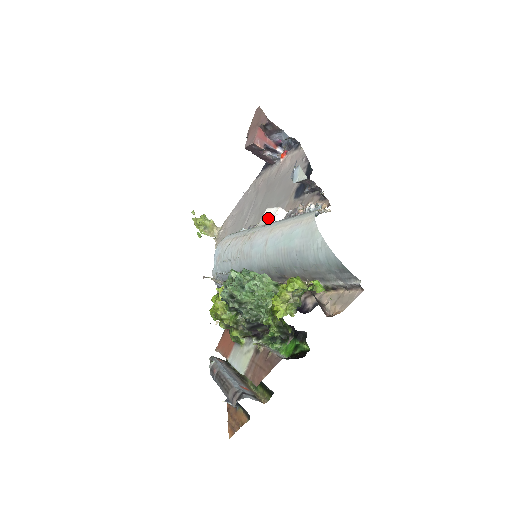
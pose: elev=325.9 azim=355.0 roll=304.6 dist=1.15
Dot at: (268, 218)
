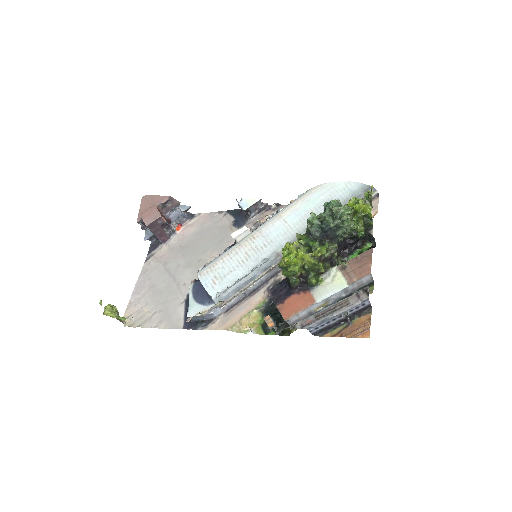
Dot at: (246, 231)
